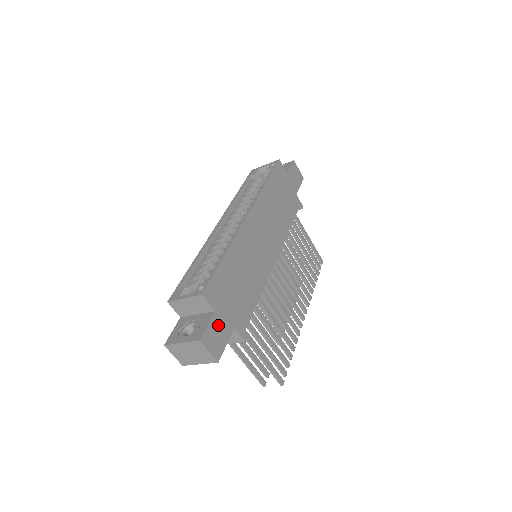
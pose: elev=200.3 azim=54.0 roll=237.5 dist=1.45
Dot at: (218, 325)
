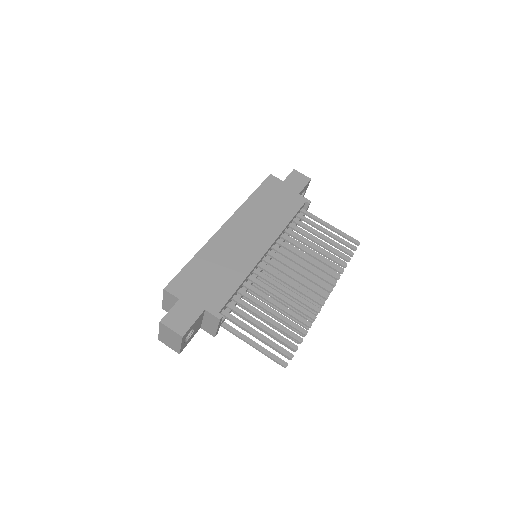
Dot at: (183, 309)
